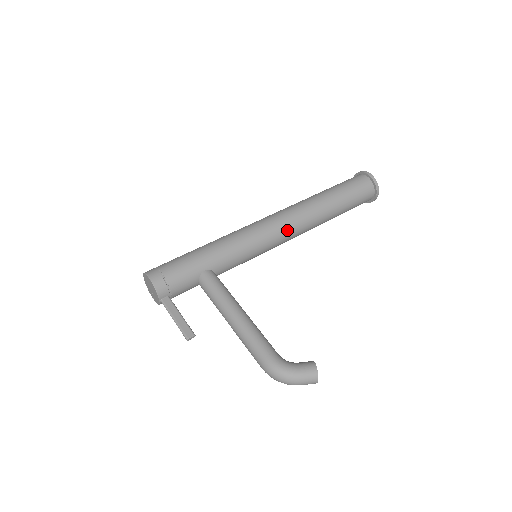
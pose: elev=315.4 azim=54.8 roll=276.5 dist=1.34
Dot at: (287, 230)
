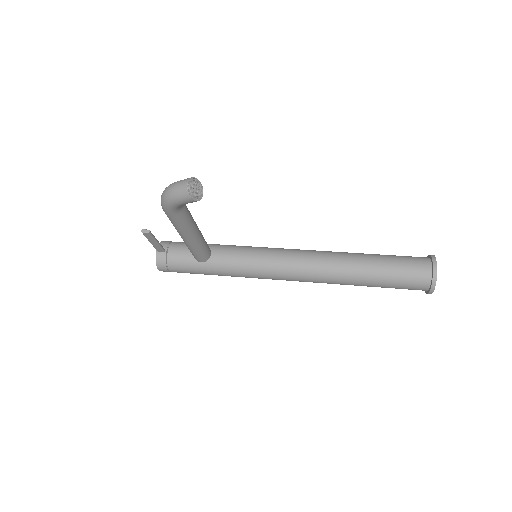
Dot at: (299, 252)
